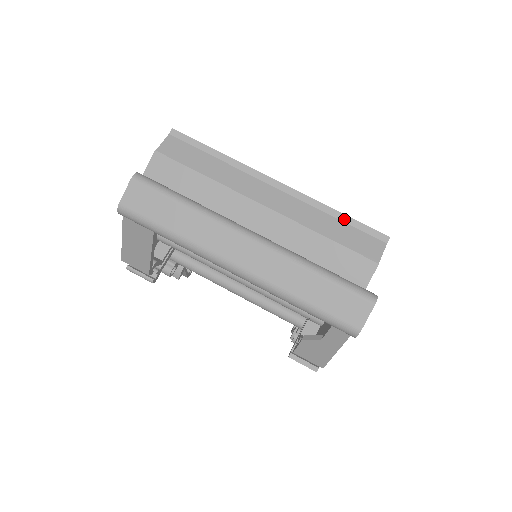
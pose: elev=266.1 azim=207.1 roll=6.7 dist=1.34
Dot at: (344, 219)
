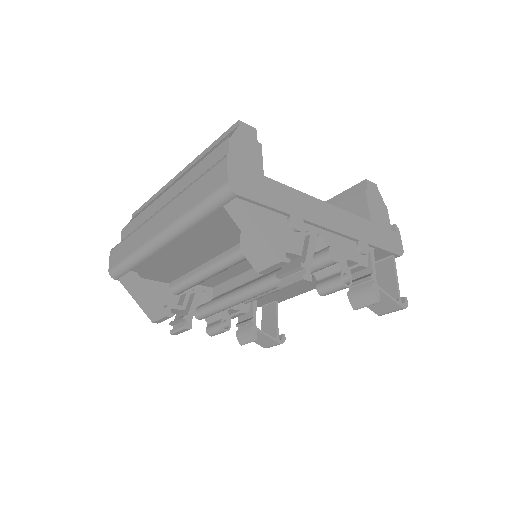
Dot at: (212, 146)
